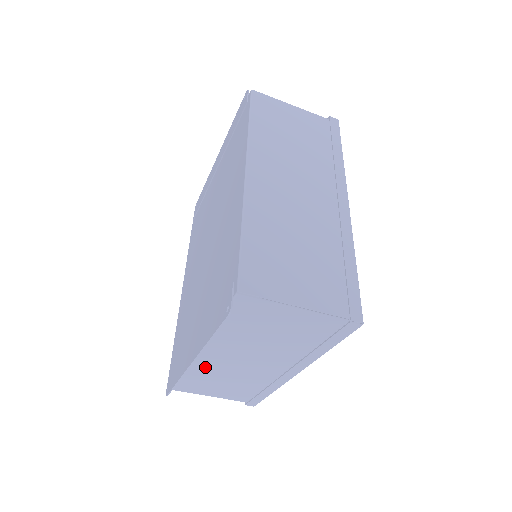
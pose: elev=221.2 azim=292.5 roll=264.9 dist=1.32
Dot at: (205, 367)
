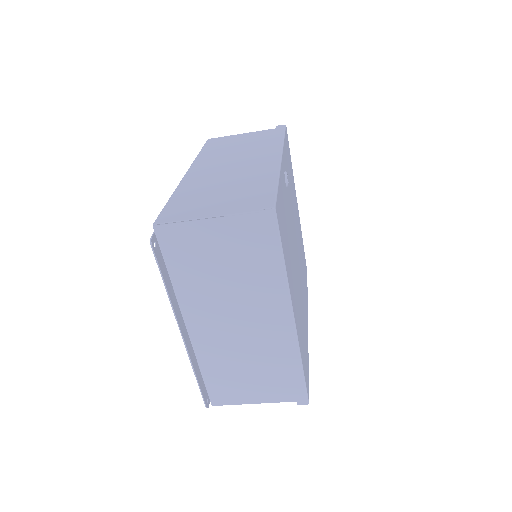
Dot at: (213, 351)
